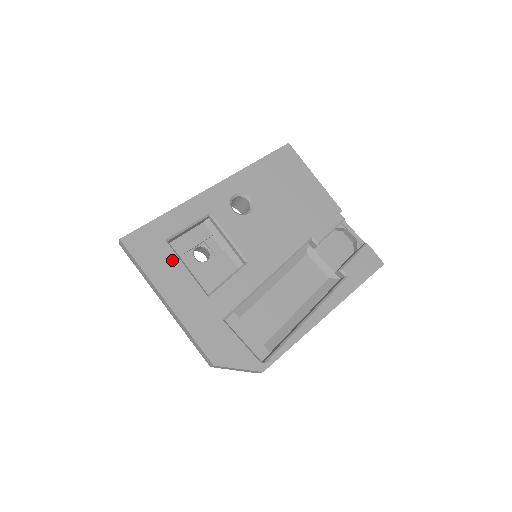
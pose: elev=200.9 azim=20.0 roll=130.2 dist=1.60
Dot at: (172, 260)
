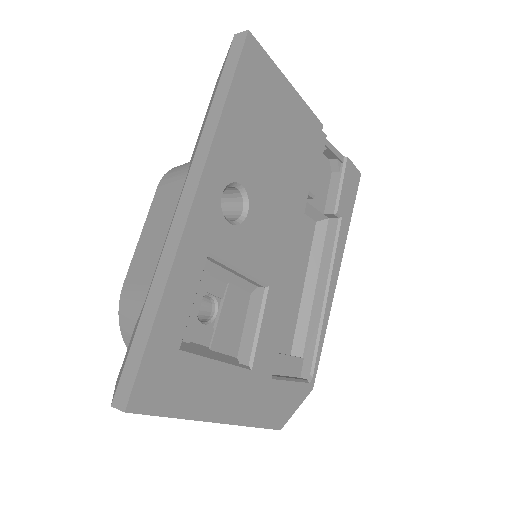
Dot at: (200, 368)
